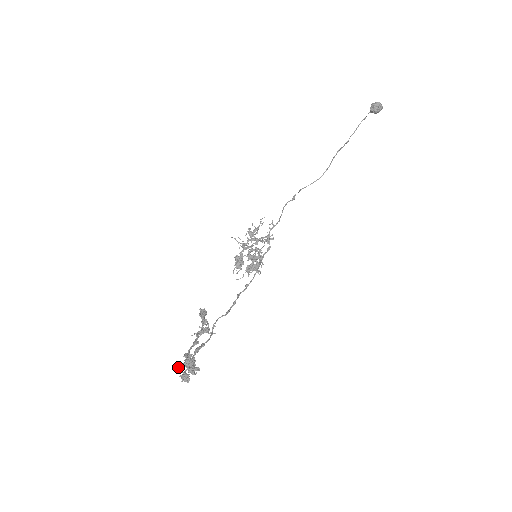
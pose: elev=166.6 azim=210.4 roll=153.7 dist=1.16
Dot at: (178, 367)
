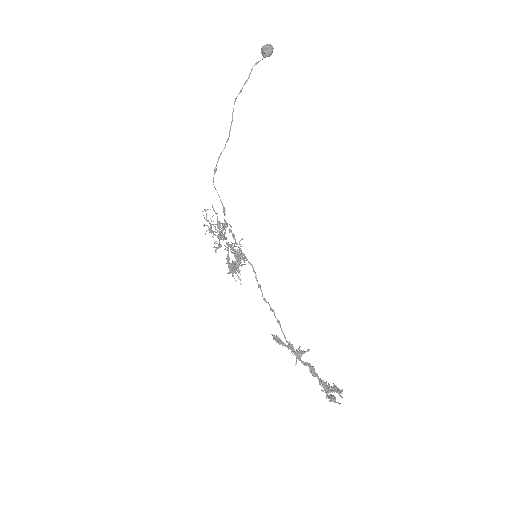
Dot at: (328, 397)
